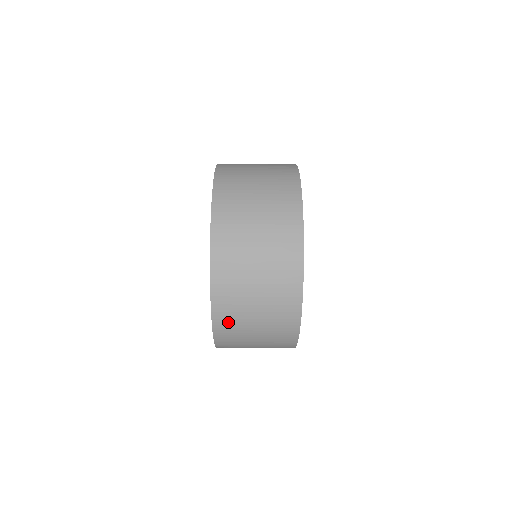
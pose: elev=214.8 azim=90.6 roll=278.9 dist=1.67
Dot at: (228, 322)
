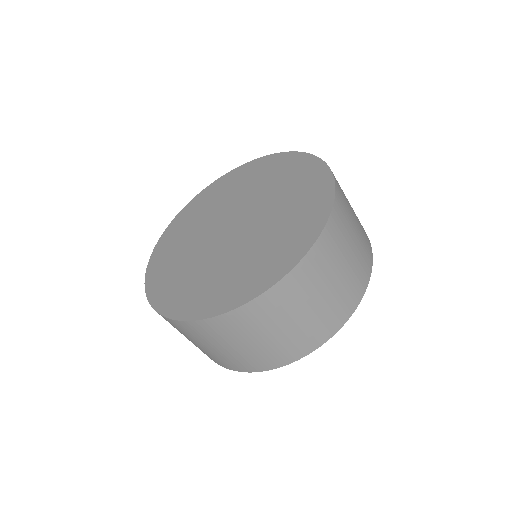
Dot at: (286, 295)
